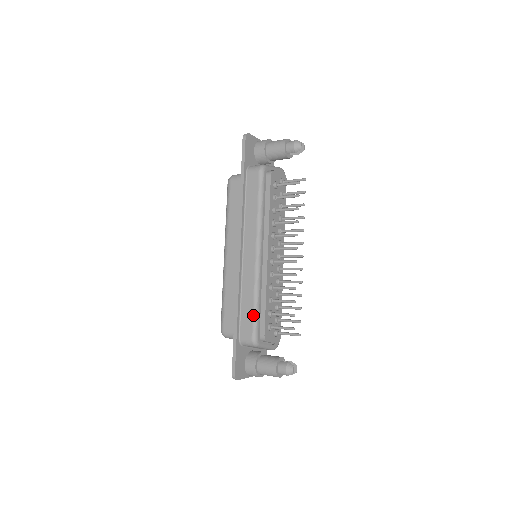
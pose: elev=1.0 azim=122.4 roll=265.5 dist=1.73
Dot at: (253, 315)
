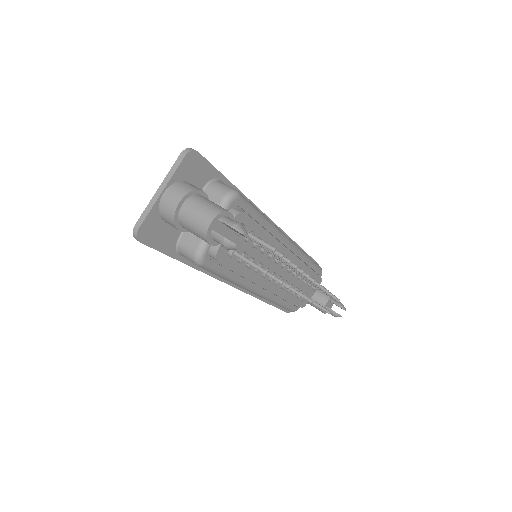
Dot at: occluded
